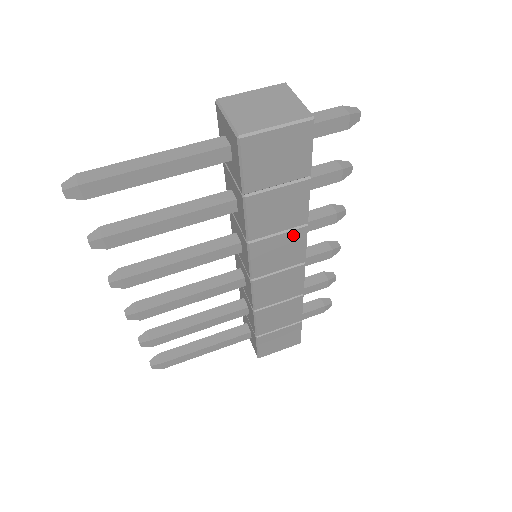
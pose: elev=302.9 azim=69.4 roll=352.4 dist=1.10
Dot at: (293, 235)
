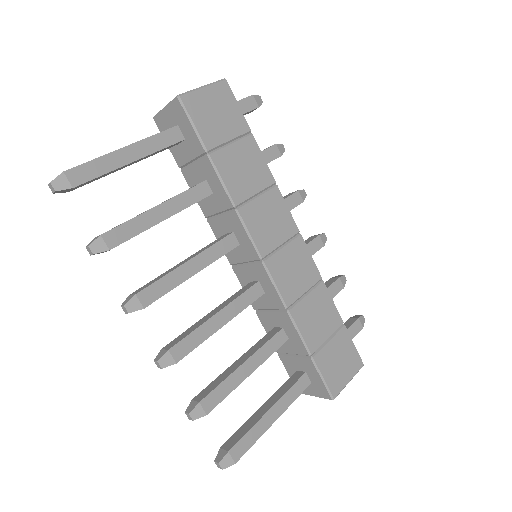
Dot at: (271, 197)
